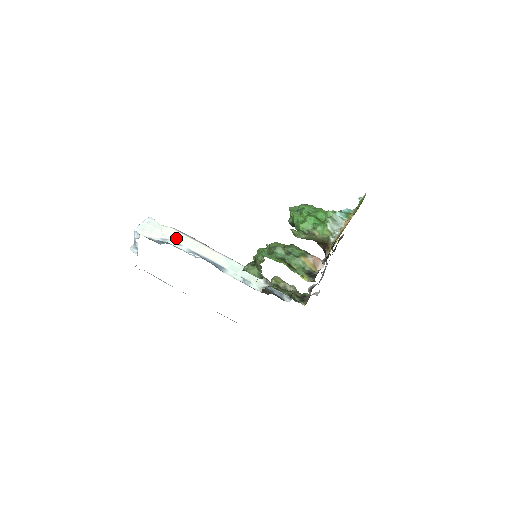
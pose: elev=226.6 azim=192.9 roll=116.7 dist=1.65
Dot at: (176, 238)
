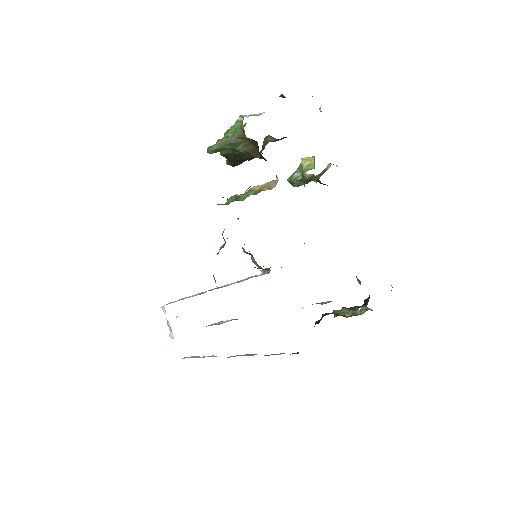
Dot at: (195, 294)
